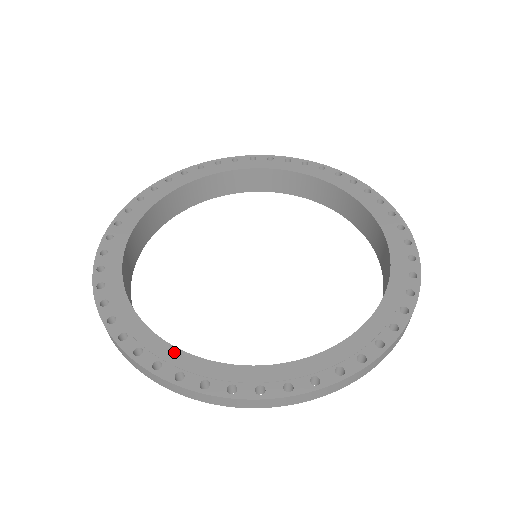
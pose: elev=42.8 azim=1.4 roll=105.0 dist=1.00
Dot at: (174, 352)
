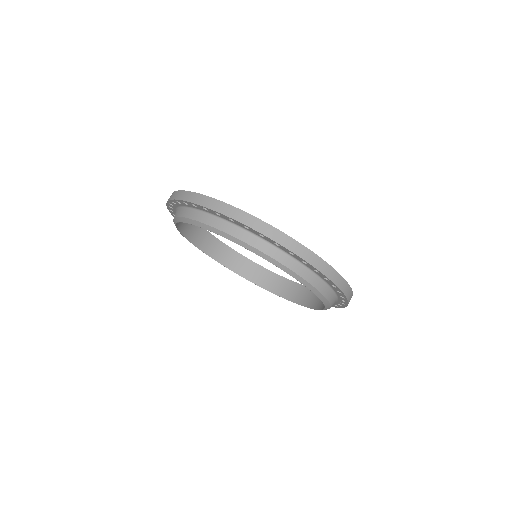
Dot at: occluded
